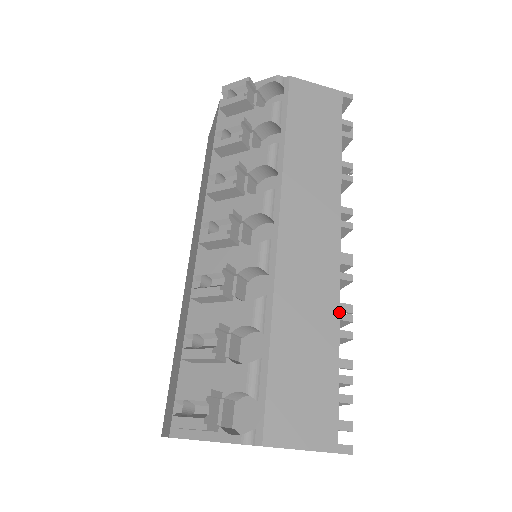
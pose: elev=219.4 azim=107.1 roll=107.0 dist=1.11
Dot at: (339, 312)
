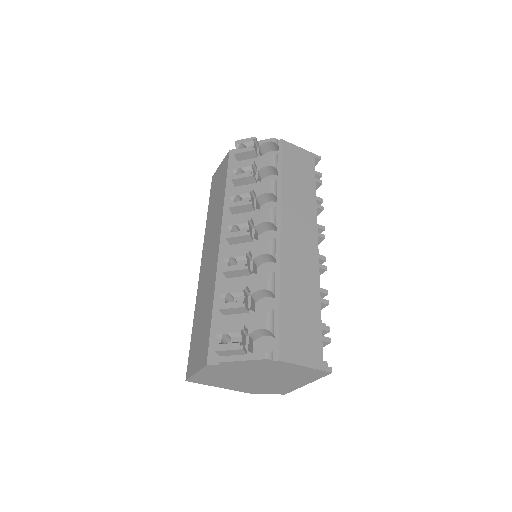
Dot at: occluded
